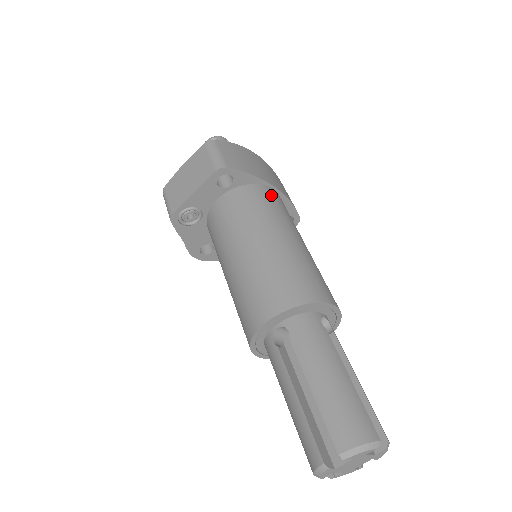
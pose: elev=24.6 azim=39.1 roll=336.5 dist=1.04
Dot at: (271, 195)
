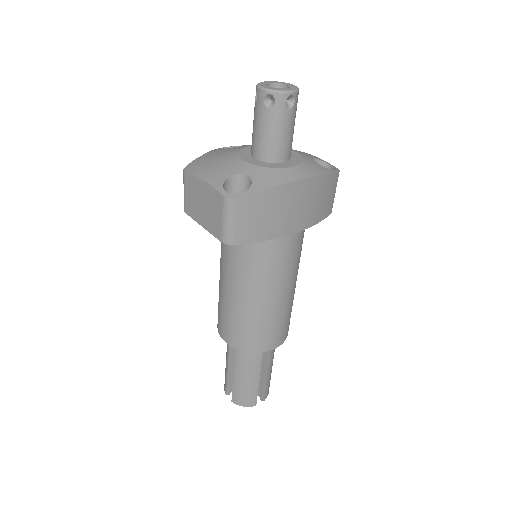
Dot at: (281, 248)
